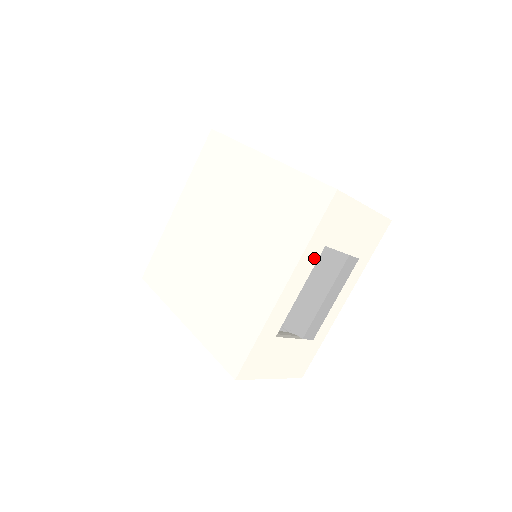
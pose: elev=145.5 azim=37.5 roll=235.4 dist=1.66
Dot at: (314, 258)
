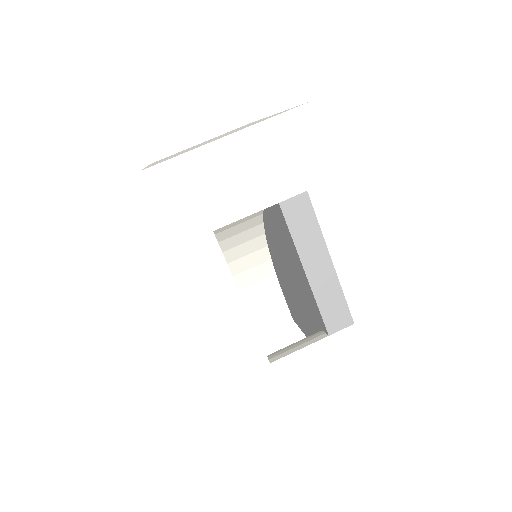
Dot at: (213, 255)
